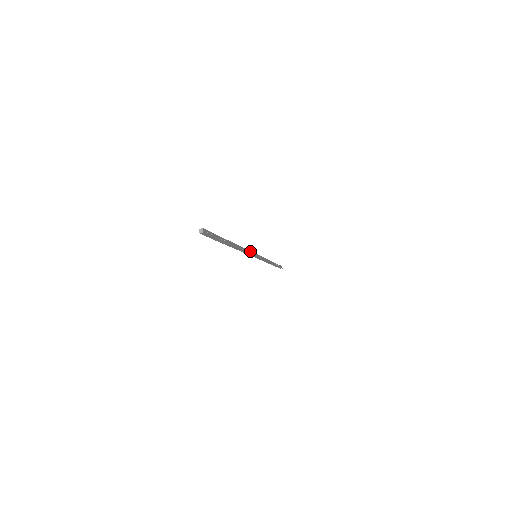
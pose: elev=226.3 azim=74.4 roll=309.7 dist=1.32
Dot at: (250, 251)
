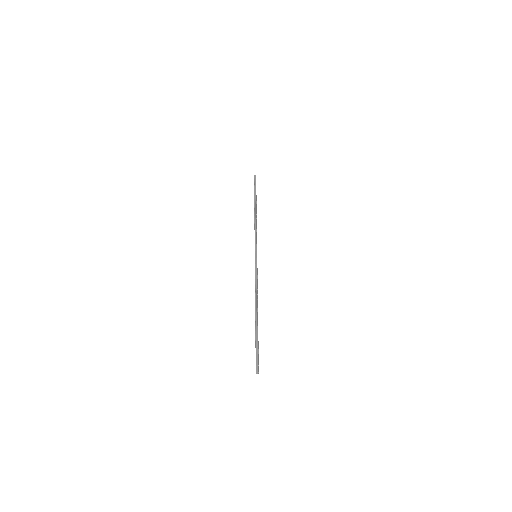
Dot at: (257, 273)
